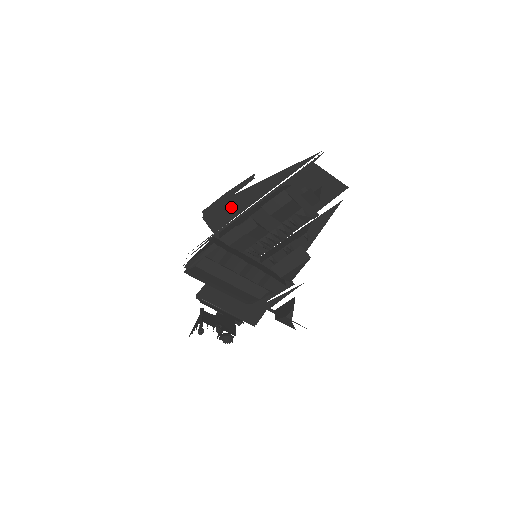
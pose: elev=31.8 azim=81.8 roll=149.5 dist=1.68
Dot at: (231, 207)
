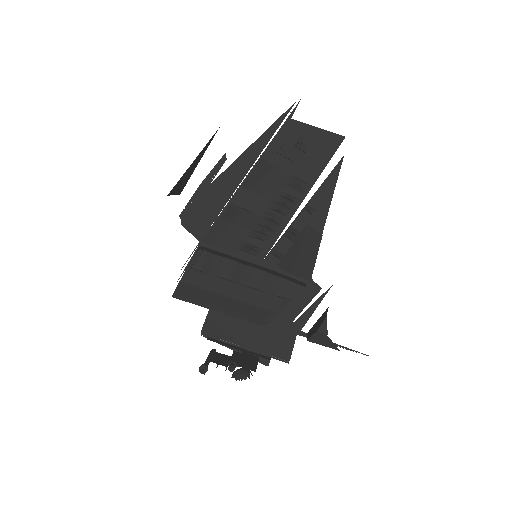
Dot at: (210, 202)
